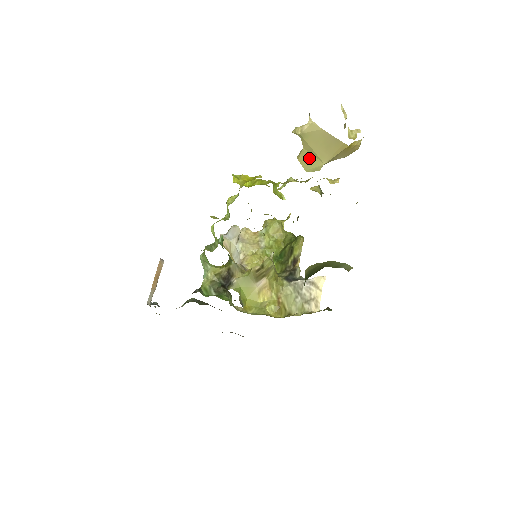
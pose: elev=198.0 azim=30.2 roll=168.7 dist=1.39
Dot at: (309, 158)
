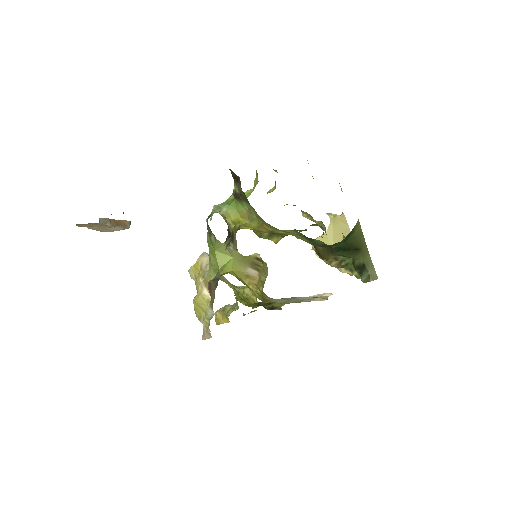
Dot at: occluded
